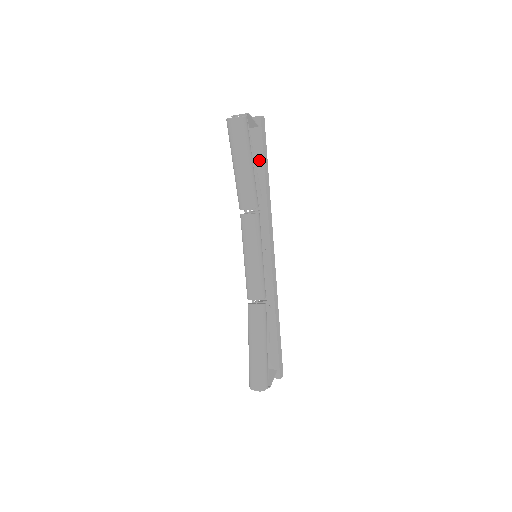
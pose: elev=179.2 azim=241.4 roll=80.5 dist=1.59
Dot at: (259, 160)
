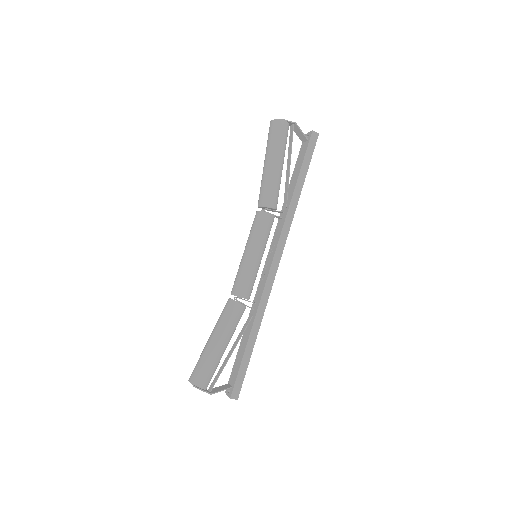
Dot at: (298, 171)
